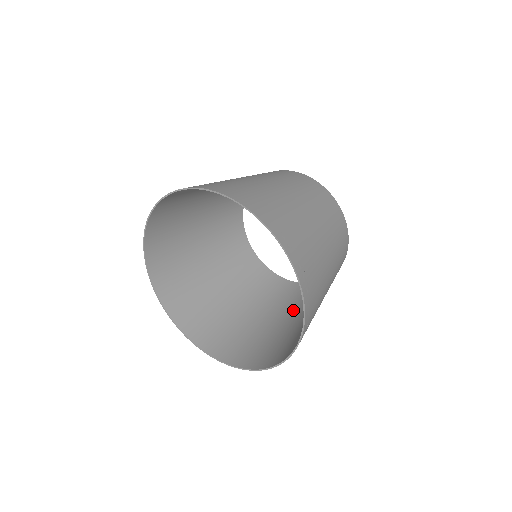
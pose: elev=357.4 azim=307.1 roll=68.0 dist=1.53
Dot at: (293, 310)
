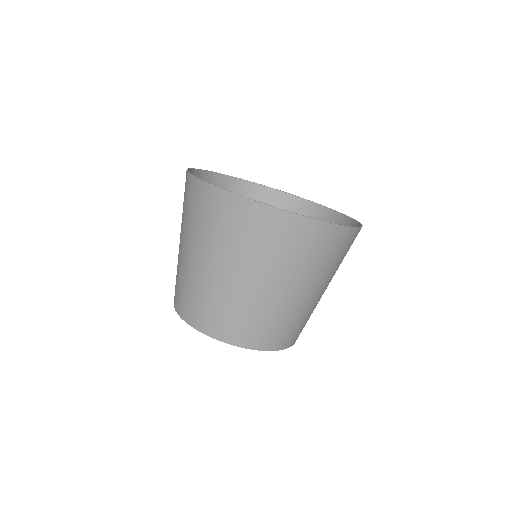
Dot at: (277, 306)
